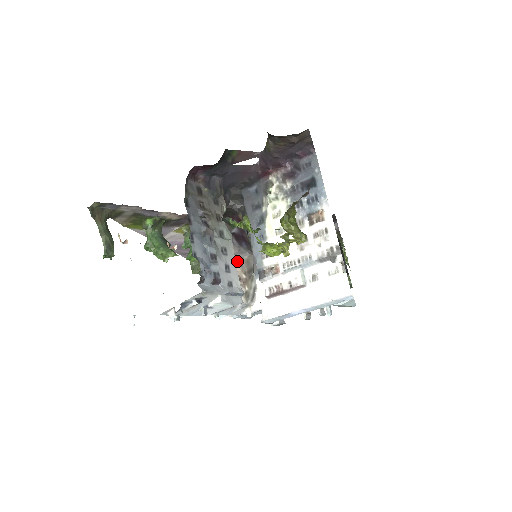
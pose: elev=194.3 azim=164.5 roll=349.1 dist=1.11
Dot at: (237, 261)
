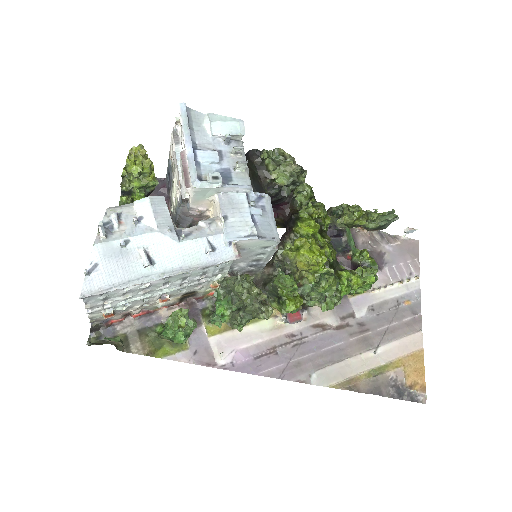
Dot at: occluded
